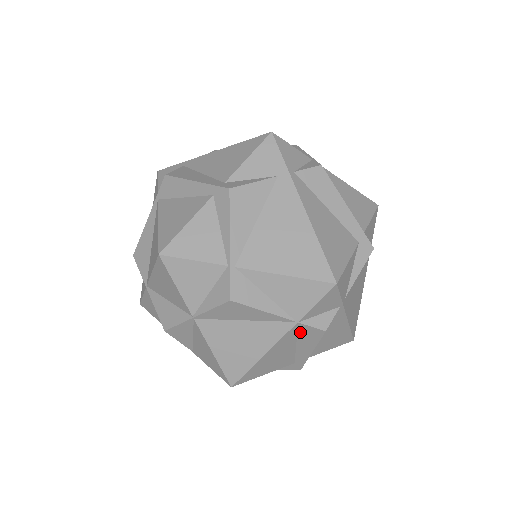
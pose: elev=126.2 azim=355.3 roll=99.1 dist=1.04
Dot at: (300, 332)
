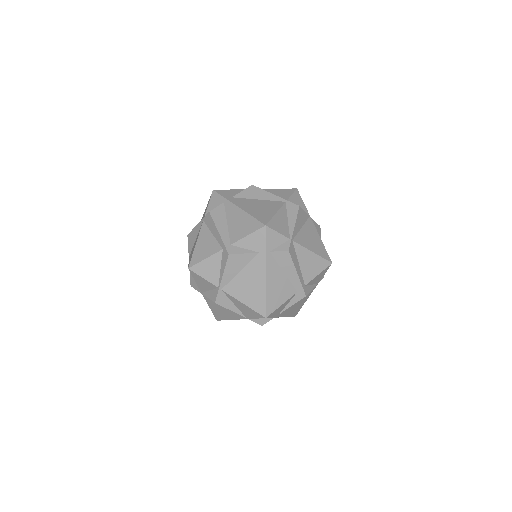
Dot at: occluded
